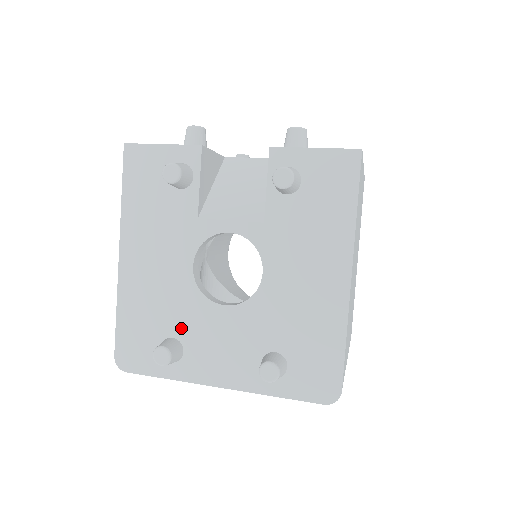
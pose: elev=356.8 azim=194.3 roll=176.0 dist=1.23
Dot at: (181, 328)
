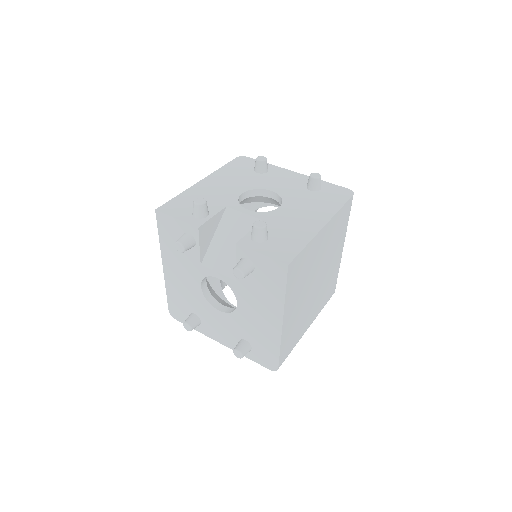
Dot at: (199, 312)
